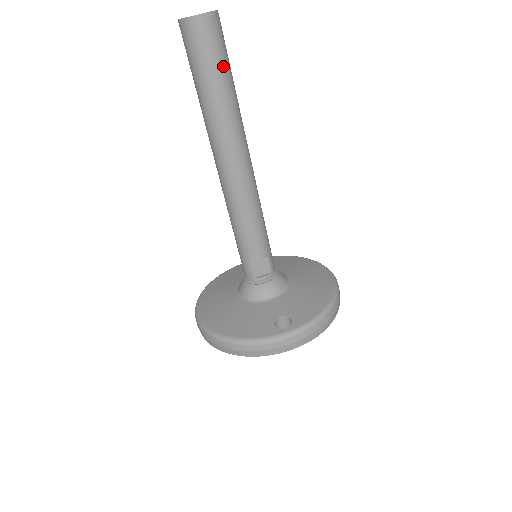
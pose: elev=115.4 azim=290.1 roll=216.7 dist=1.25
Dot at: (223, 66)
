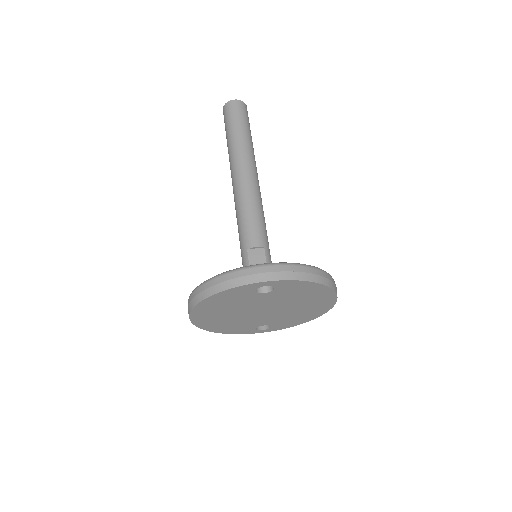
Dot at: (244, 123)
